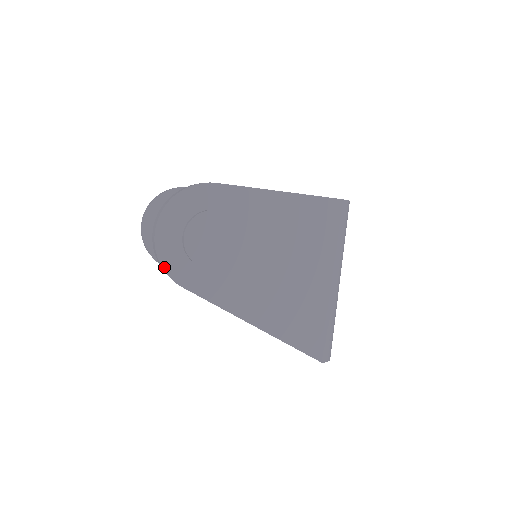
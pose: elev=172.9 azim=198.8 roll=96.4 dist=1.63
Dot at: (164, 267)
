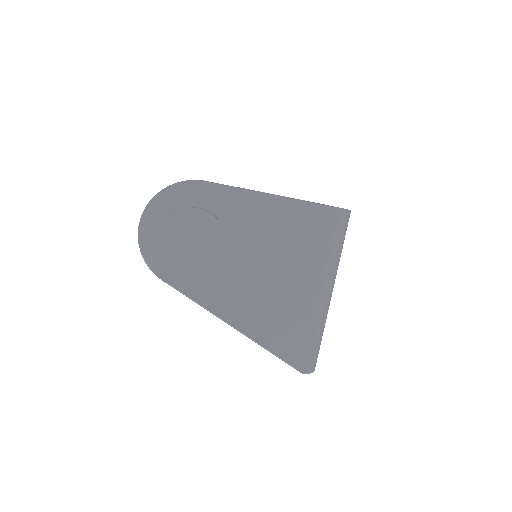
Dot at: (146, 259)
